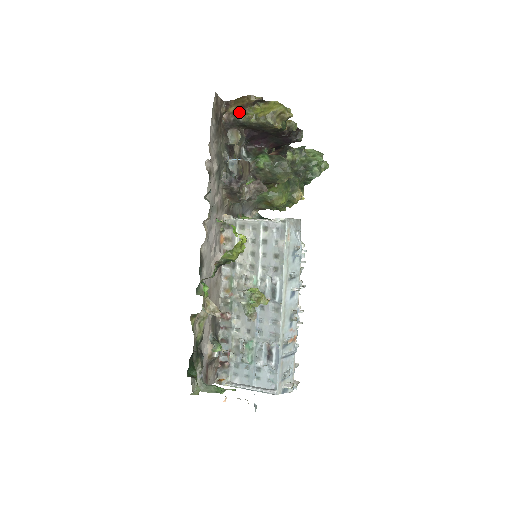
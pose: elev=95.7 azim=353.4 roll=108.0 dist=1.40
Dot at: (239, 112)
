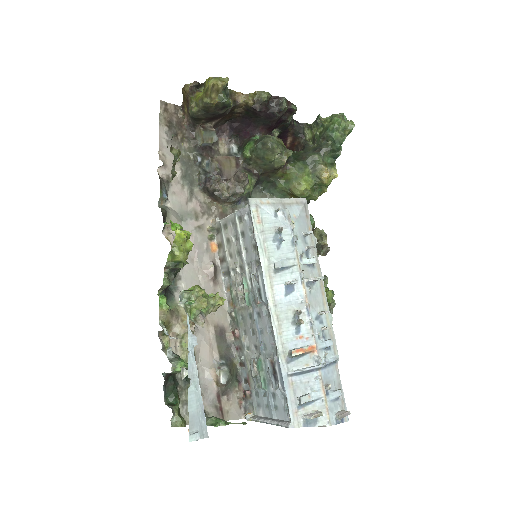
Dot at: (188, 108)
